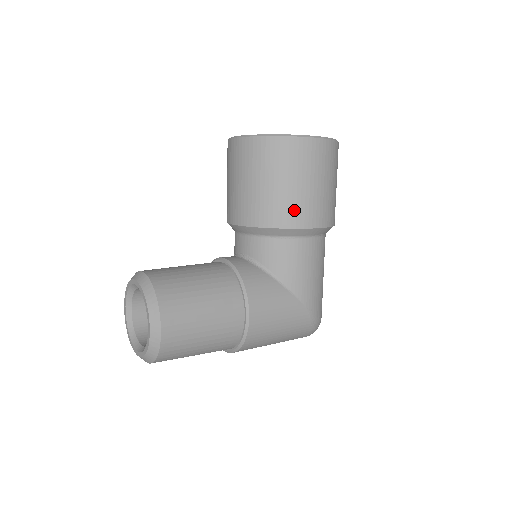
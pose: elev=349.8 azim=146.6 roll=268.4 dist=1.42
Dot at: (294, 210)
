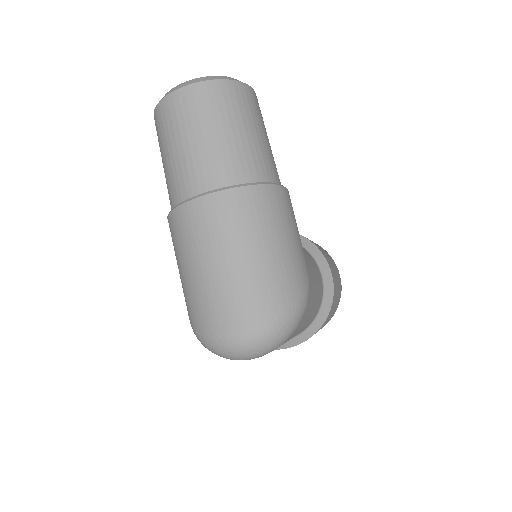
Dot at: (323, 252)
